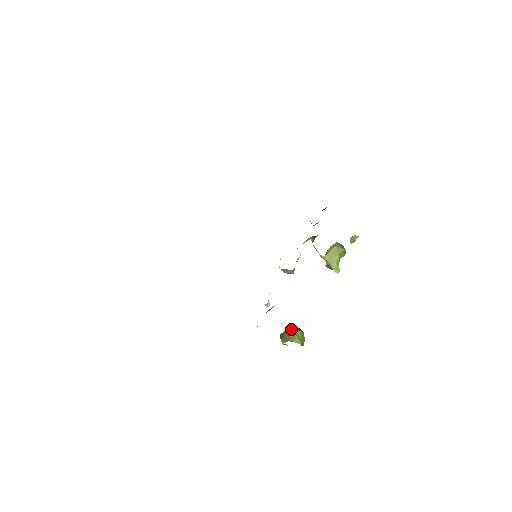
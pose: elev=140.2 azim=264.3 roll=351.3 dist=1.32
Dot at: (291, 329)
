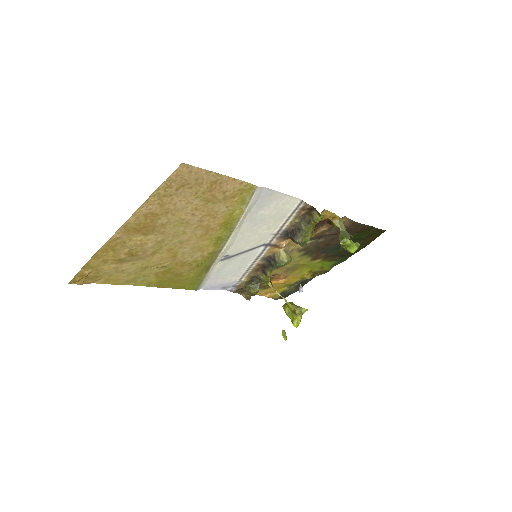
Dot at: occluded
